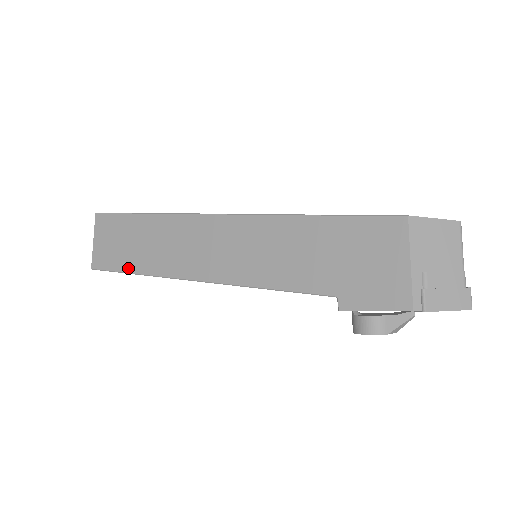
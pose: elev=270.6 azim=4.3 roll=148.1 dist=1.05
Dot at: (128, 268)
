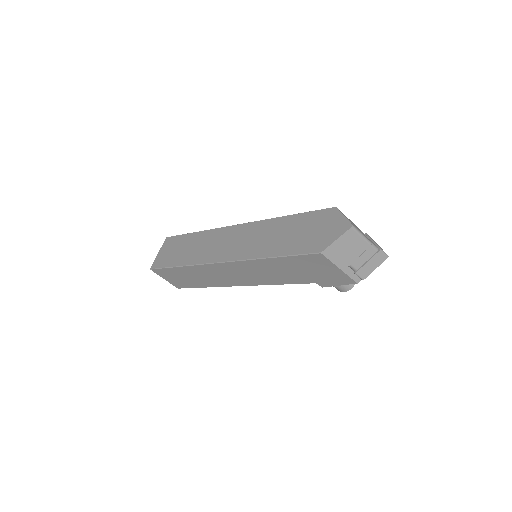
Dot at: (197, 286)
